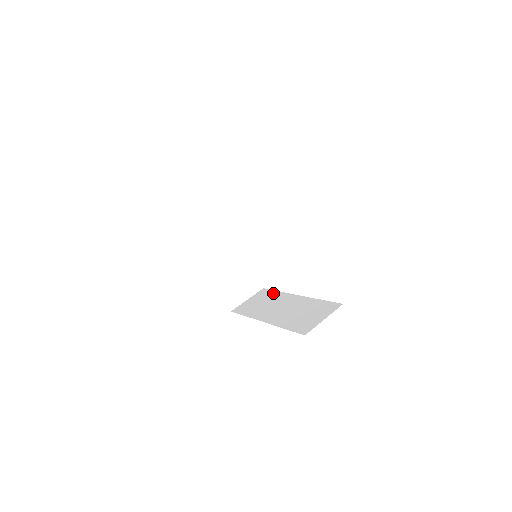
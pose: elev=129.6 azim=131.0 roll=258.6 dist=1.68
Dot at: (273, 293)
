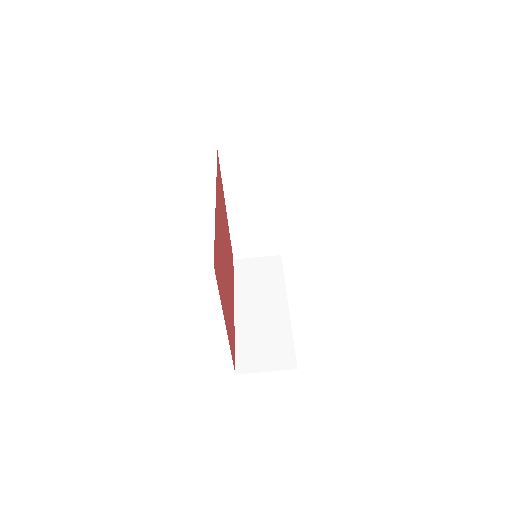
Dot at: (278, 274)
